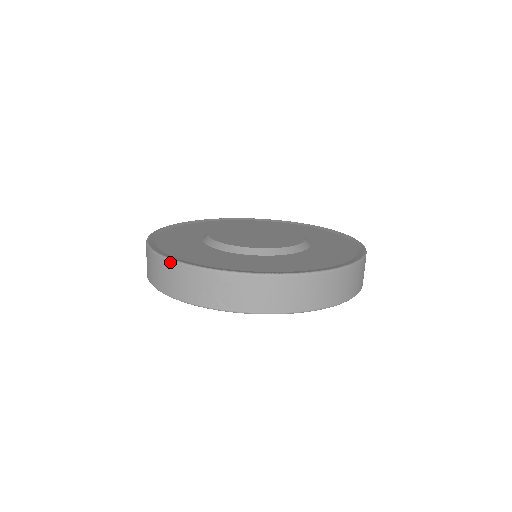
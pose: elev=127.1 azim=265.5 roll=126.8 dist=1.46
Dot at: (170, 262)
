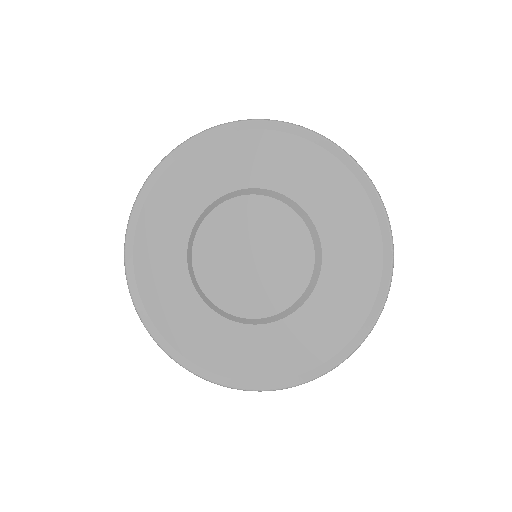
Dot at: (135, 307)
